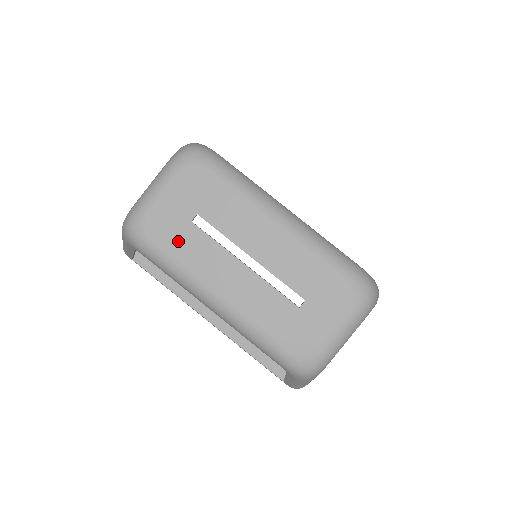
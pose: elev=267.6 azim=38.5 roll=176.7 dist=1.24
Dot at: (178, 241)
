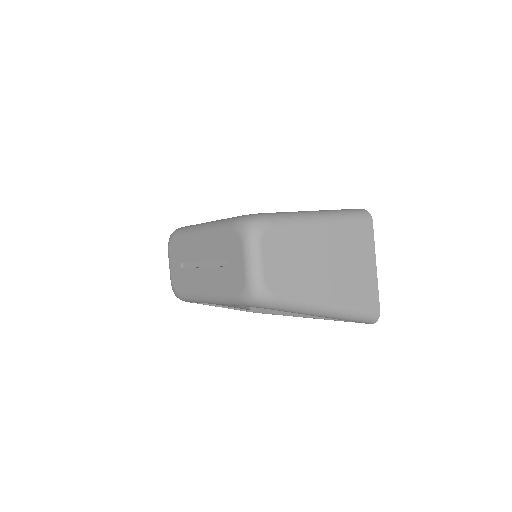
Dot at: (183, 282)
